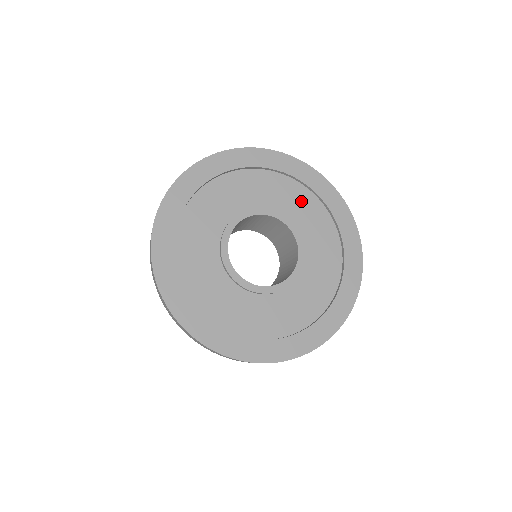
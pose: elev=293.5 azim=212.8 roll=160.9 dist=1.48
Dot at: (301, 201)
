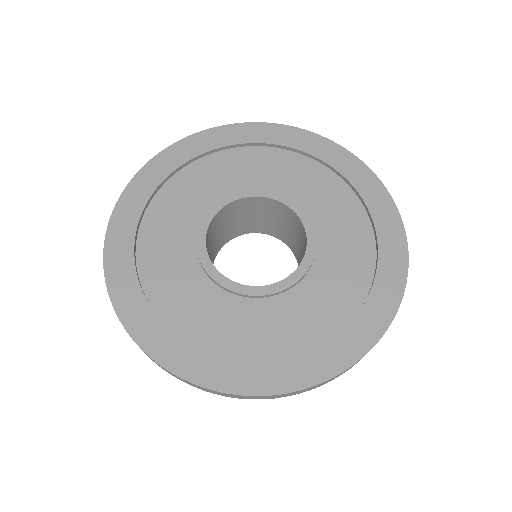
Dot at: (351, 233)
